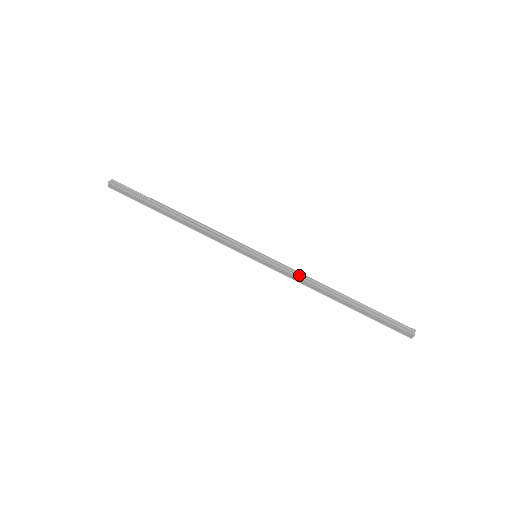
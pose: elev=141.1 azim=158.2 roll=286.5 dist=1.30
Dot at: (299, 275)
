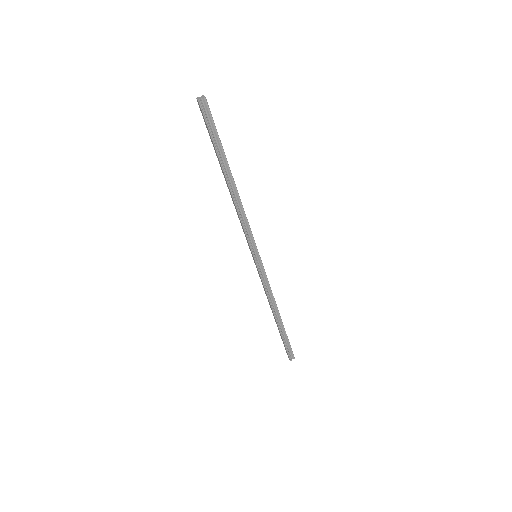
Dot at: (268, 289)
